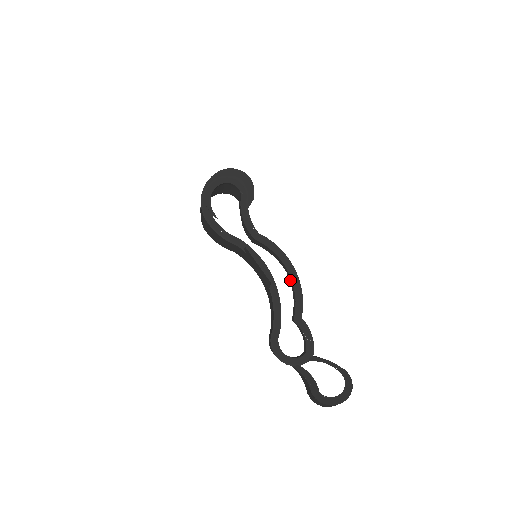
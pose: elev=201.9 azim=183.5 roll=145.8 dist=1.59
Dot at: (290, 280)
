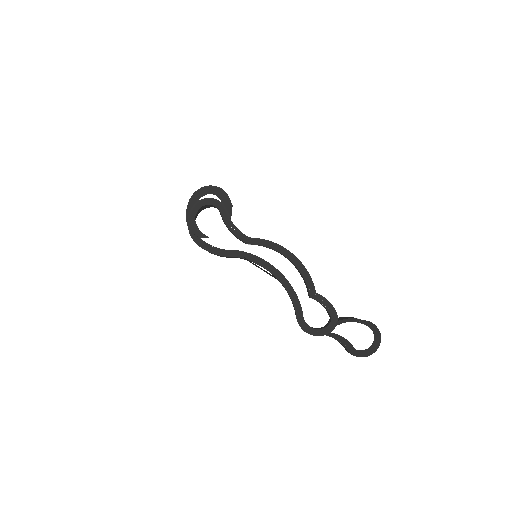
Dot at: occluded
